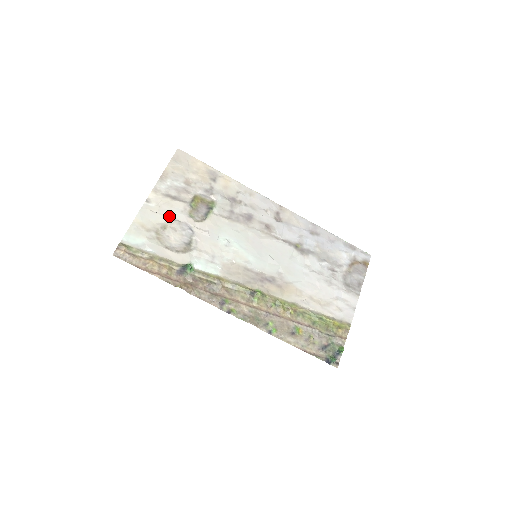
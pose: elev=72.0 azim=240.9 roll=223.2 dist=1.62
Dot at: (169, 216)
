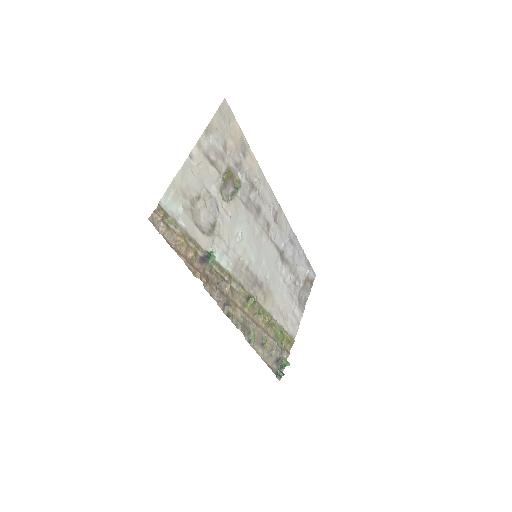
Dot at: (204, 184)
